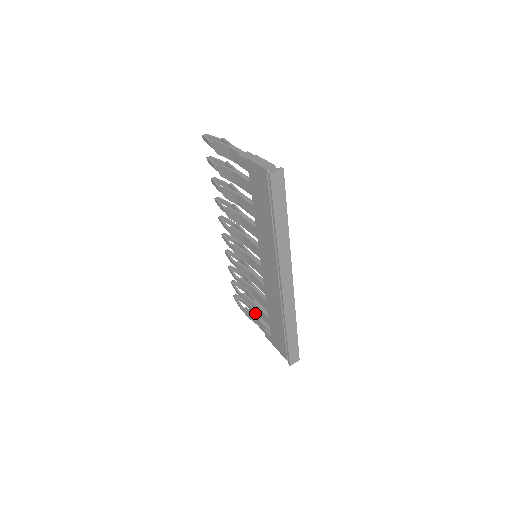
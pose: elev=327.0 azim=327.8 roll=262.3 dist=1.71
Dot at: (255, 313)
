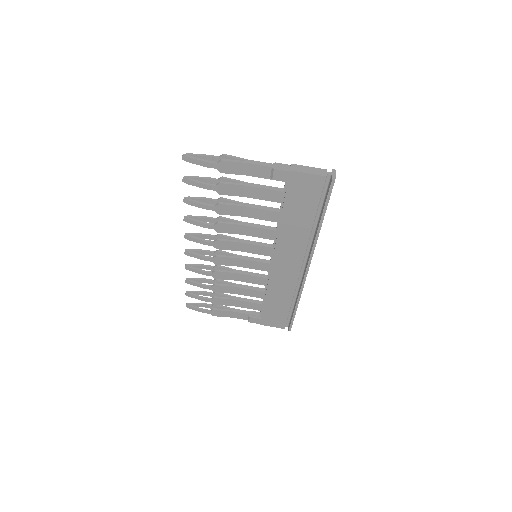
Dot at: (227, 308)
